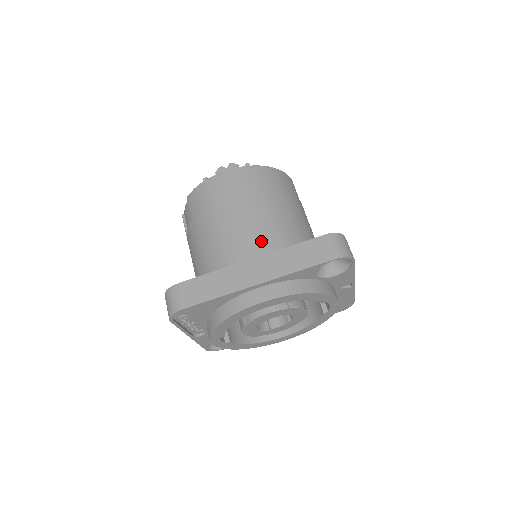
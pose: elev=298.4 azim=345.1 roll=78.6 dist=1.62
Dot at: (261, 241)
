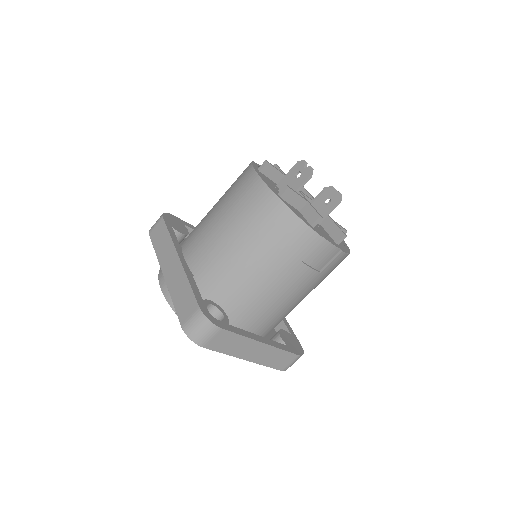
Dot at: (202, 255)
